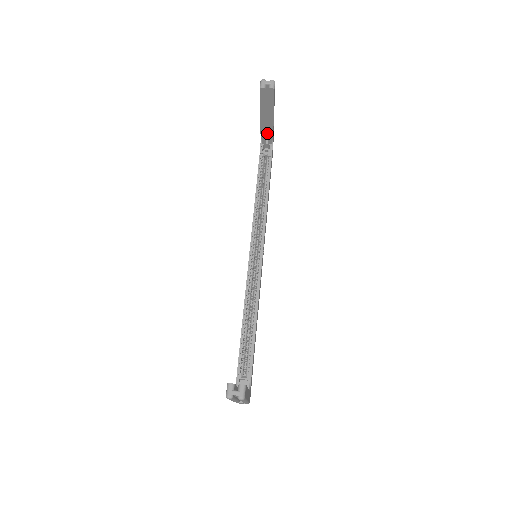
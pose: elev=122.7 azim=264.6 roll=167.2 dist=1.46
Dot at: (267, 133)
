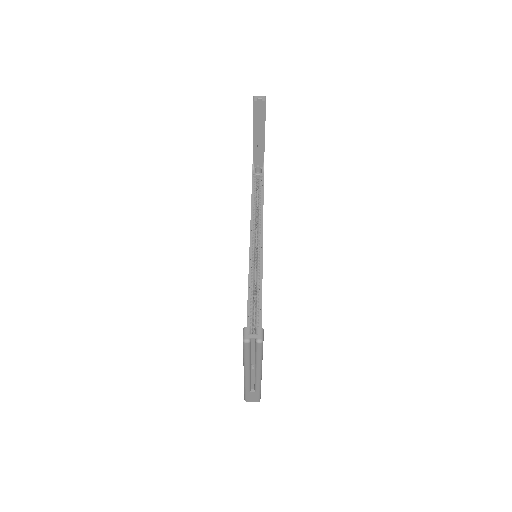
Dot at: (258, 156)
